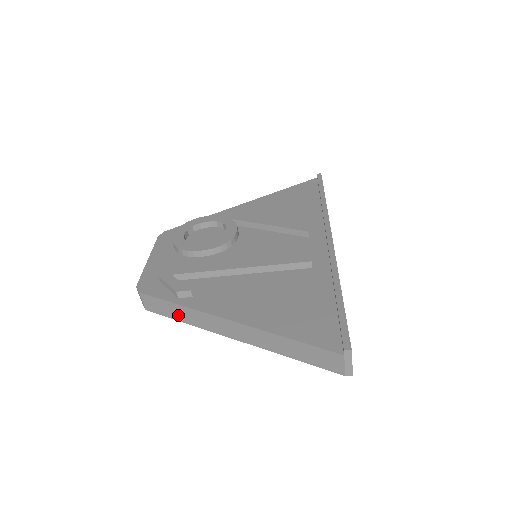
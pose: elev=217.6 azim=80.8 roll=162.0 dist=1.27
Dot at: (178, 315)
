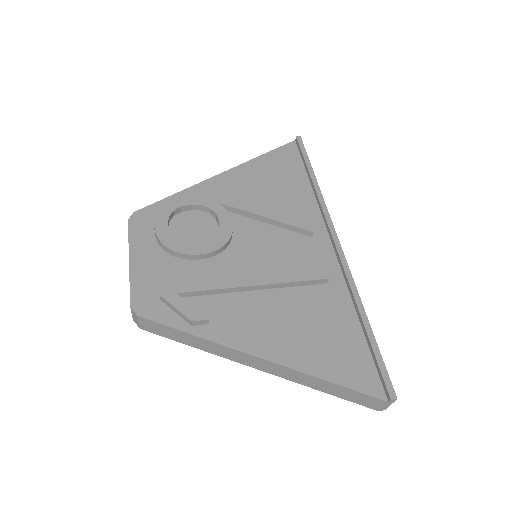
Dot at: (189, 342)
